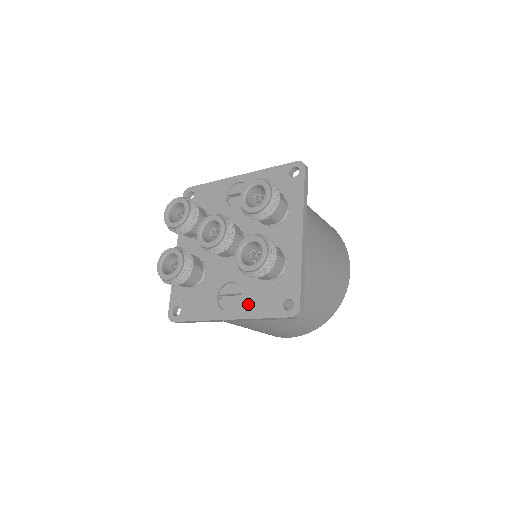
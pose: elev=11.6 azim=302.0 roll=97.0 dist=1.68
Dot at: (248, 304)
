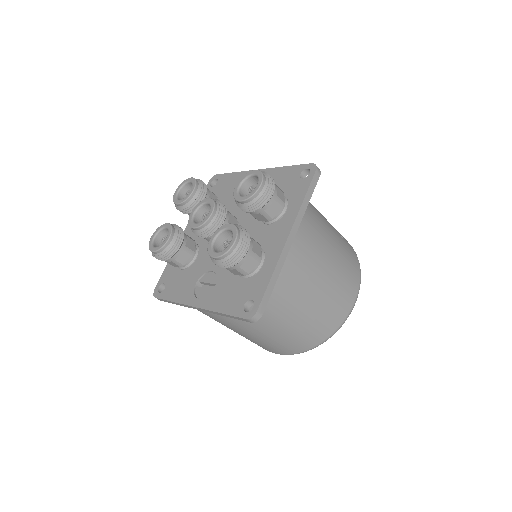
Dot at: (217, 296)
